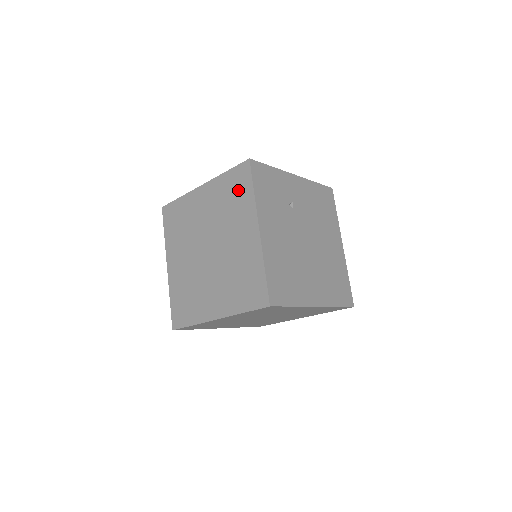
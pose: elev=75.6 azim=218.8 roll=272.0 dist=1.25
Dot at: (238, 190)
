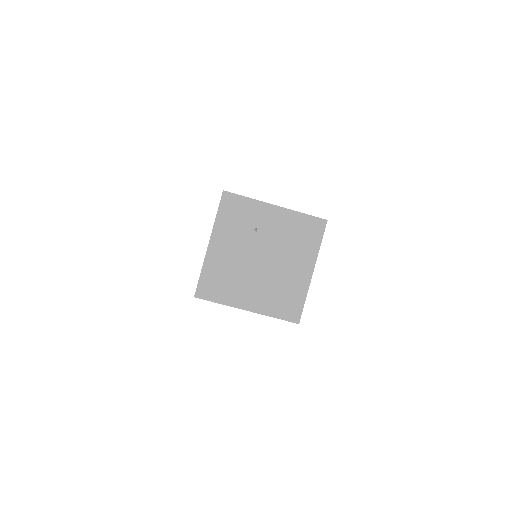
Dot at: occluded
